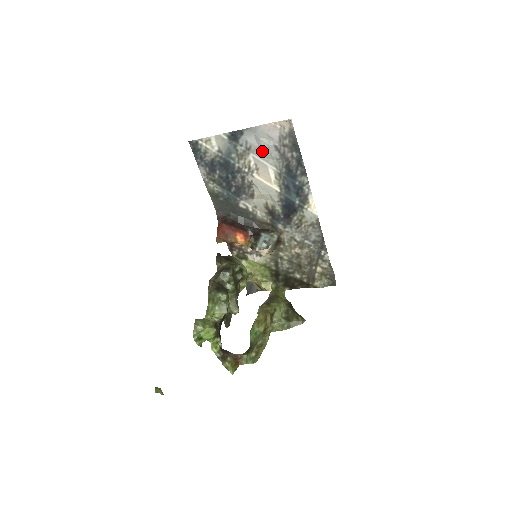
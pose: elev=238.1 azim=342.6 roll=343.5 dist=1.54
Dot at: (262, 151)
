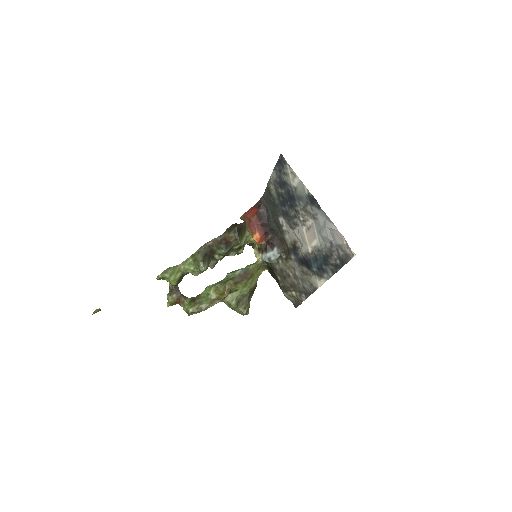
Dot at: (321, 231)
